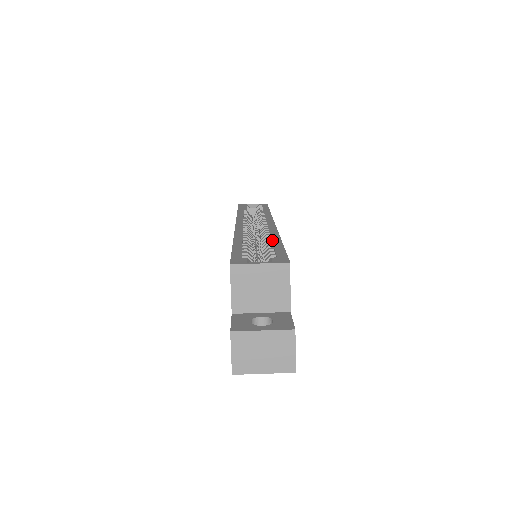
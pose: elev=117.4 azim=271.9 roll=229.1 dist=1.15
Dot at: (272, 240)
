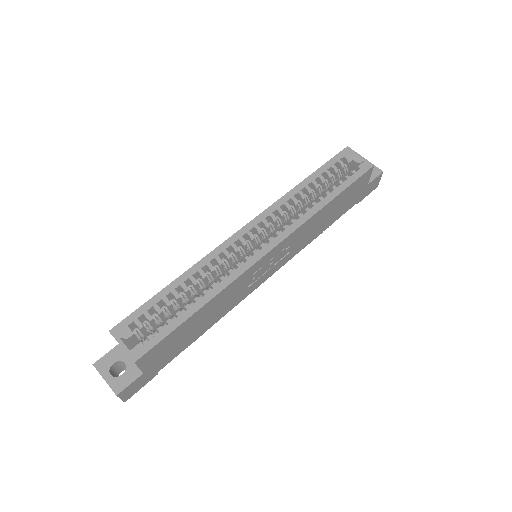
Dot at: (195, 303)
